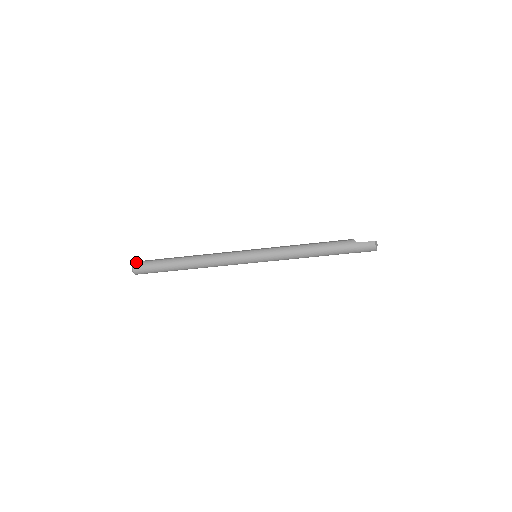
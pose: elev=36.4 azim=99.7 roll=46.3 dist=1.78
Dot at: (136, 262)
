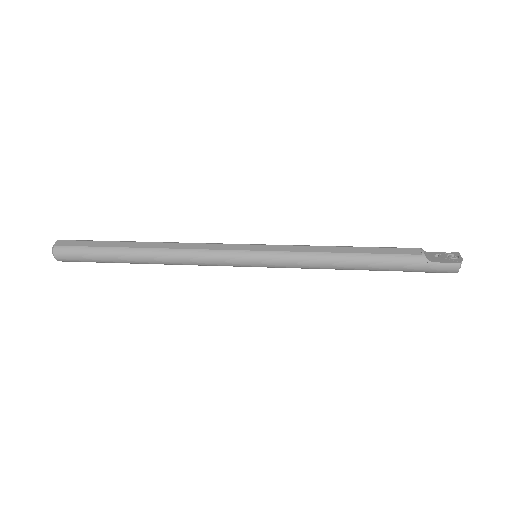
Dot at: (58, 246)
